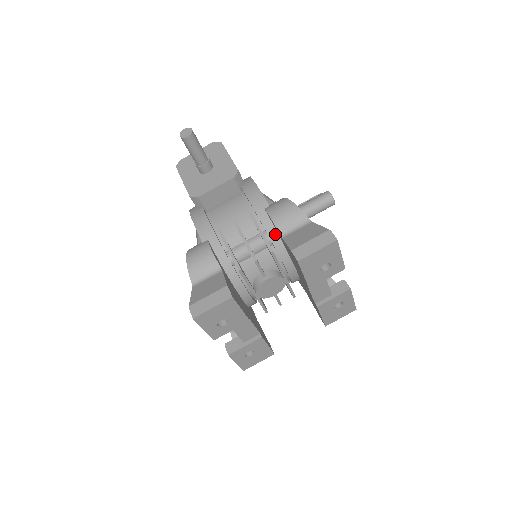
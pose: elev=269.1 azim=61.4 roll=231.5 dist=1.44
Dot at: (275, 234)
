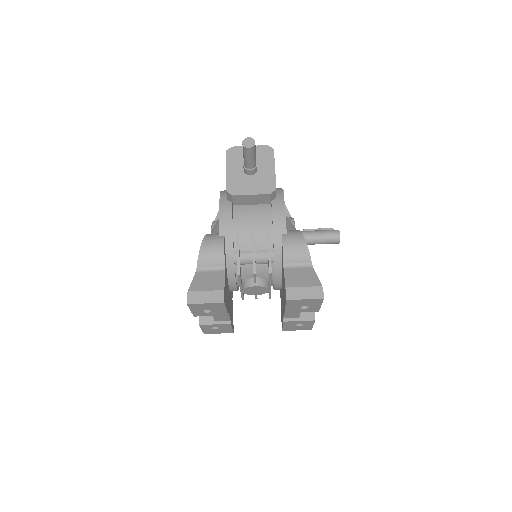
Dot at: (280, 258)
